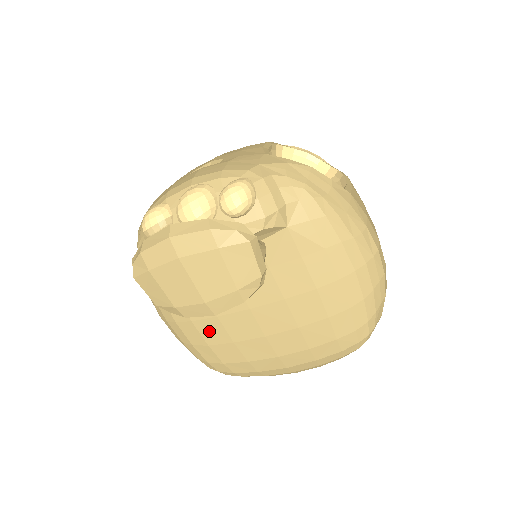
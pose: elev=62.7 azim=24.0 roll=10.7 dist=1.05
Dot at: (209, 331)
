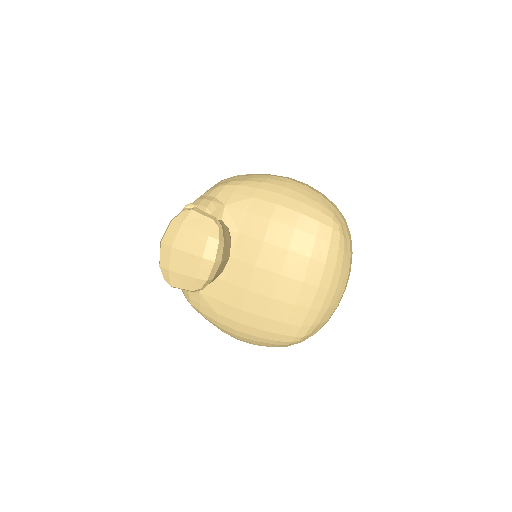
Dot at: (255, 306)
